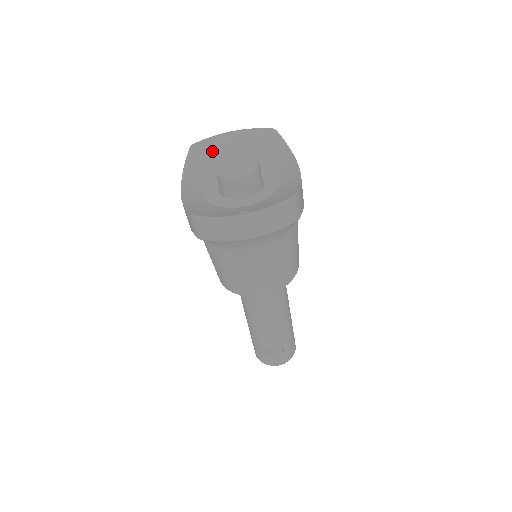
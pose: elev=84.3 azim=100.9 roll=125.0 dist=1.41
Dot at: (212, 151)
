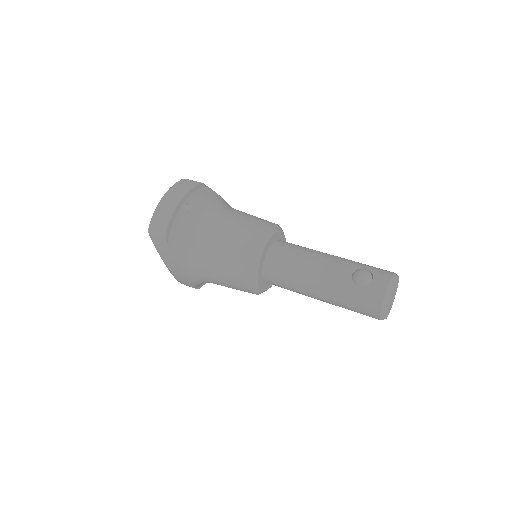
Dot at: occluded
